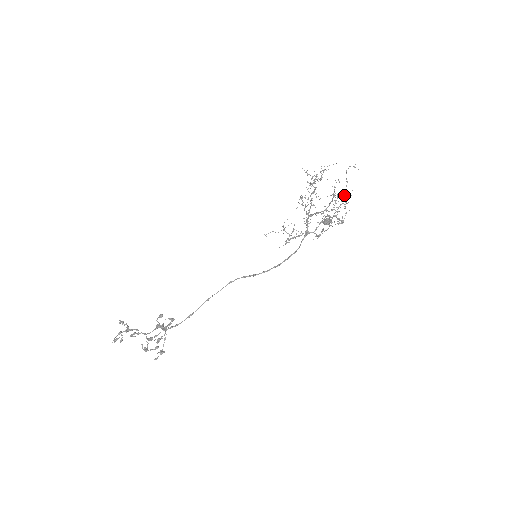
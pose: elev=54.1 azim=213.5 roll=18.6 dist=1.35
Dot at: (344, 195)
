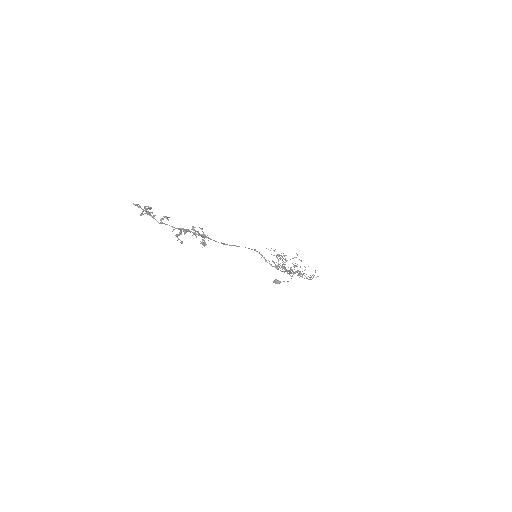
Dot at: occluded
